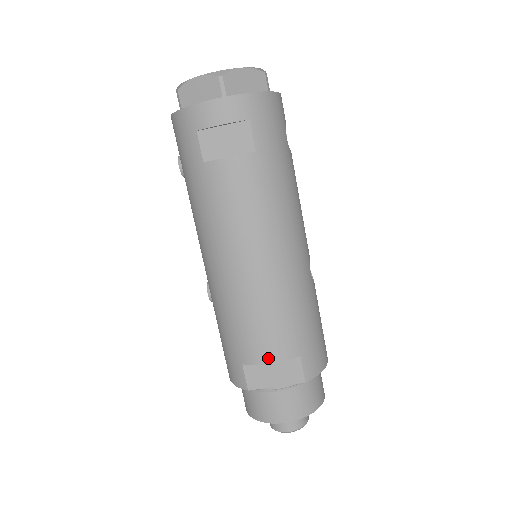
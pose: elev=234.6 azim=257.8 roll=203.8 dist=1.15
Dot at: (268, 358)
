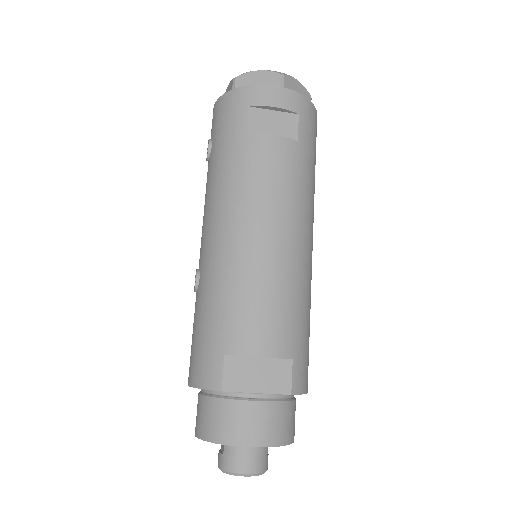
Dot at: (260, 349)
